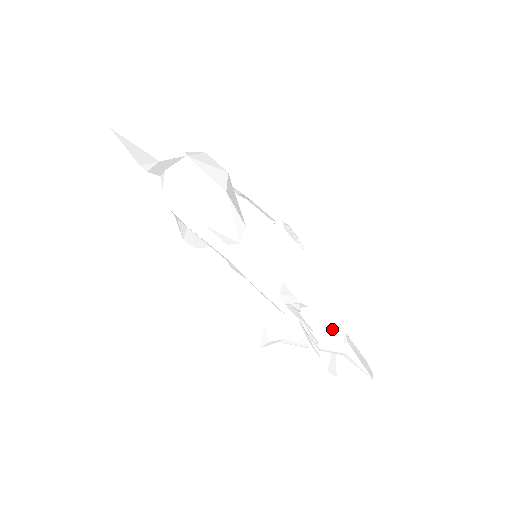
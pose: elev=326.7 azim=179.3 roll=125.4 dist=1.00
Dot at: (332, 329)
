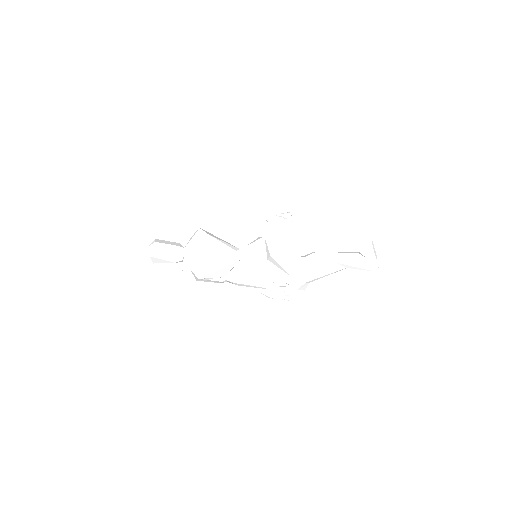
Dot at: (344, 250)
